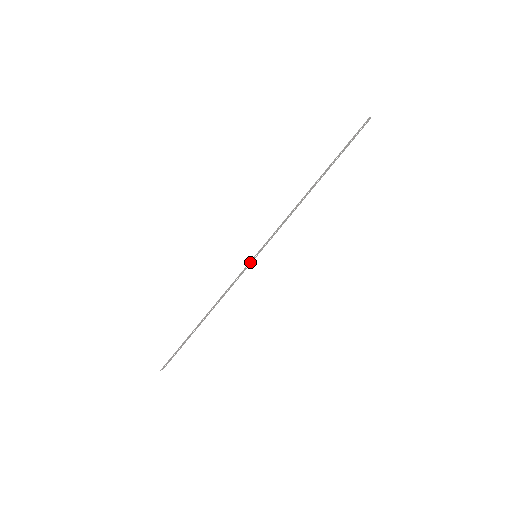
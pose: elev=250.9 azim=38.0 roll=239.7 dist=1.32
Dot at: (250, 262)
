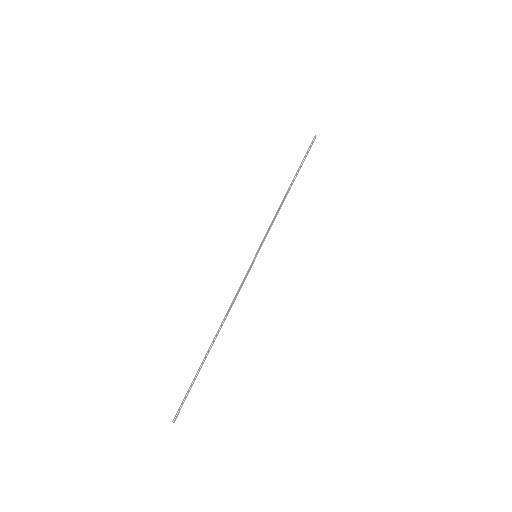
Dot at: (252, 263)
